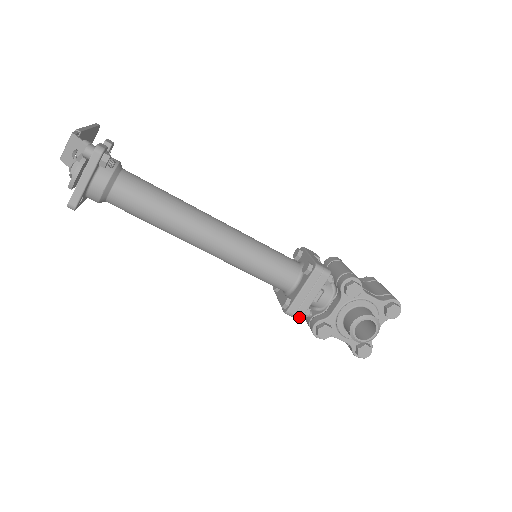
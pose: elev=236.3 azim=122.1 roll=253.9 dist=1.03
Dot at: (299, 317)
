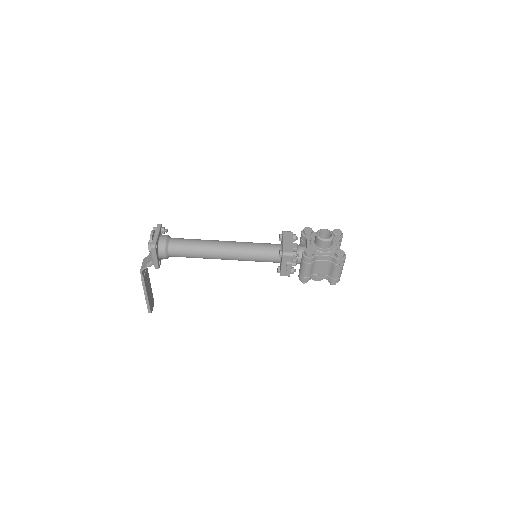
Dot at: (291, 253)
